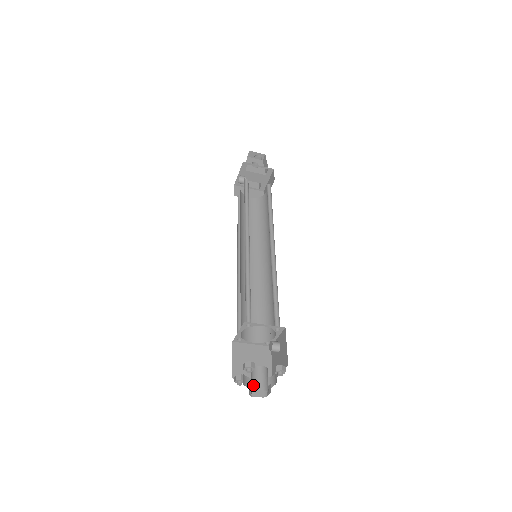
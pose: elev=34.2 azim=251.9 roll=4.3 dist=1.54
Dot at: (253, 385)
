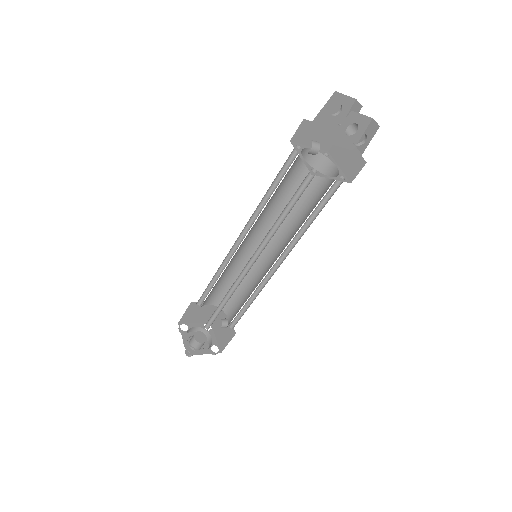
Dot at: (189, 348)
